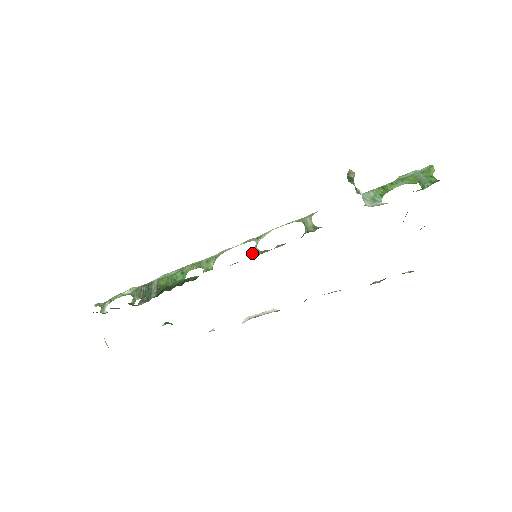
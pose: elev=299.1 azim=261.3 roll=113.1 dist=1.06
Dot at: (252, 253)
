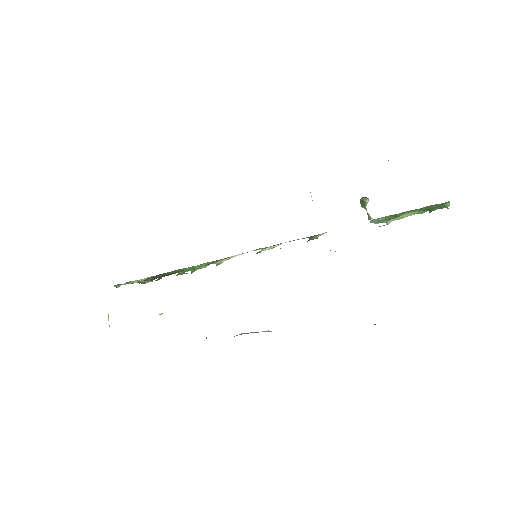
Dot at: occluded
